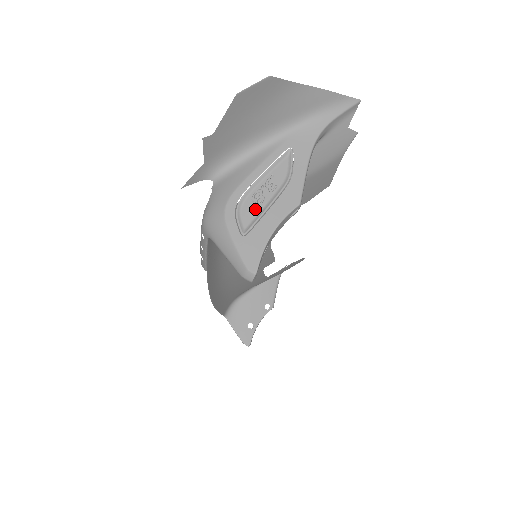
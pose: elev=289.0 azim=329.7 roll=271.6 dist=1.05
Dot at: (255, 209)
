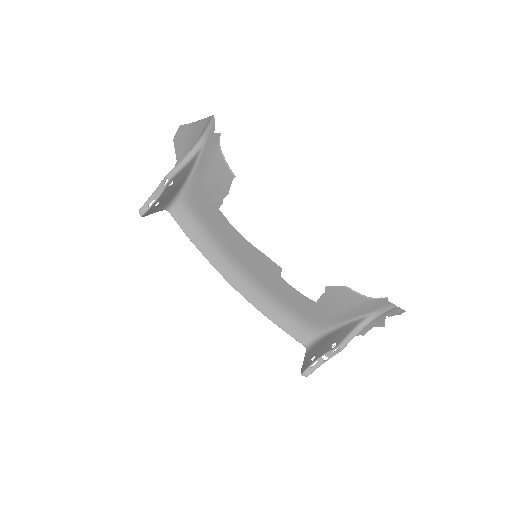
Dot at: occluded
